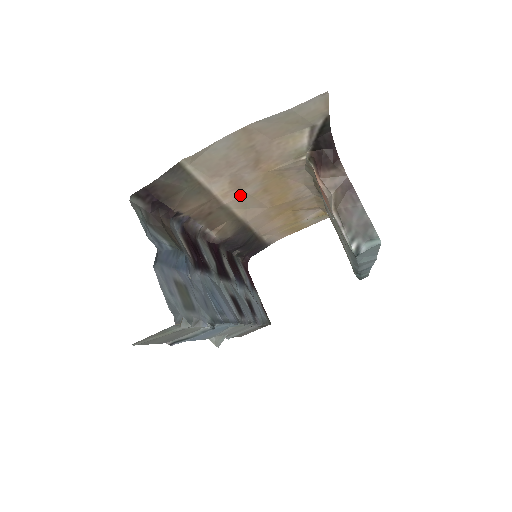
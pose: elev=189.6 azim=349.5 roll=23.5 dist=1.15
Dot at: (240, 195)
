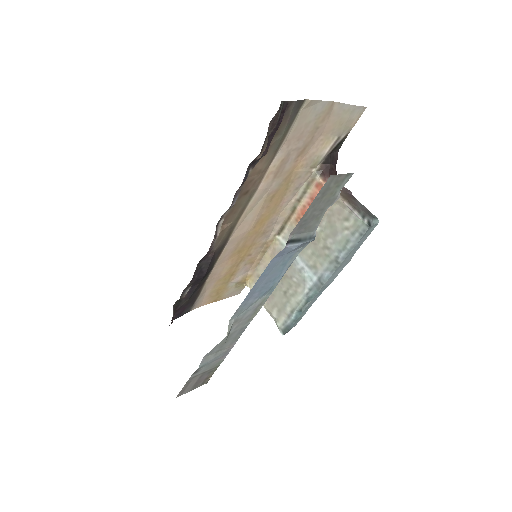
Dot at: (268, 186)
